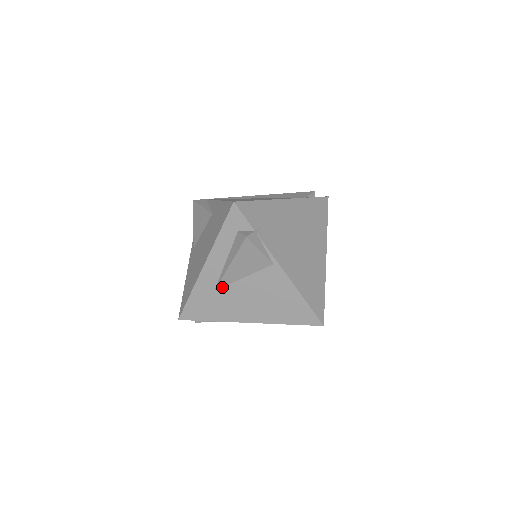
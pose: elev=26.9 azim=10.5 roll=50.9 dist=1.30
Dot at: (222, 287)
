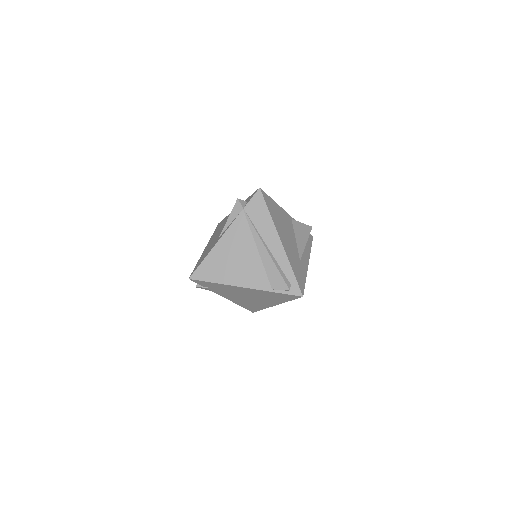
Dot at: occluded
